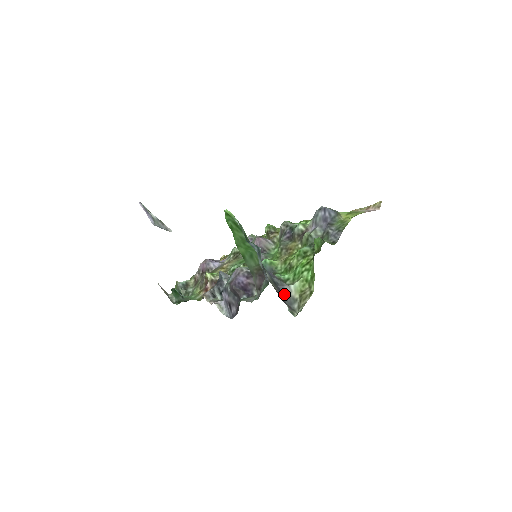
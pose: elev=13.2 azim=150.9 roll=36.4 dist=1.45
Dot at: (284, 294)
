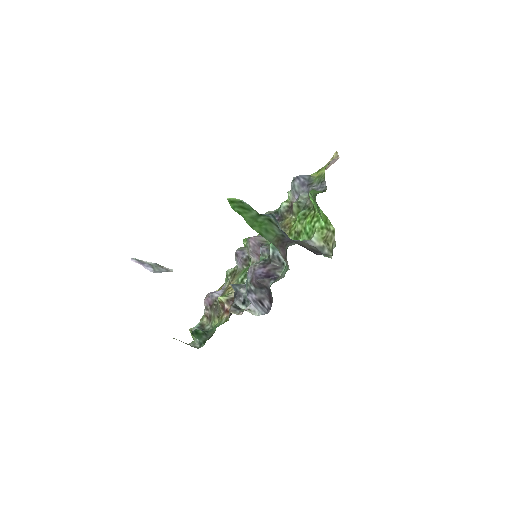
Dot at: occluded
